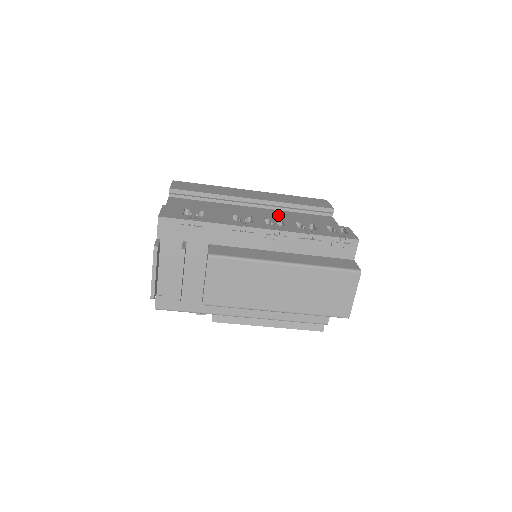
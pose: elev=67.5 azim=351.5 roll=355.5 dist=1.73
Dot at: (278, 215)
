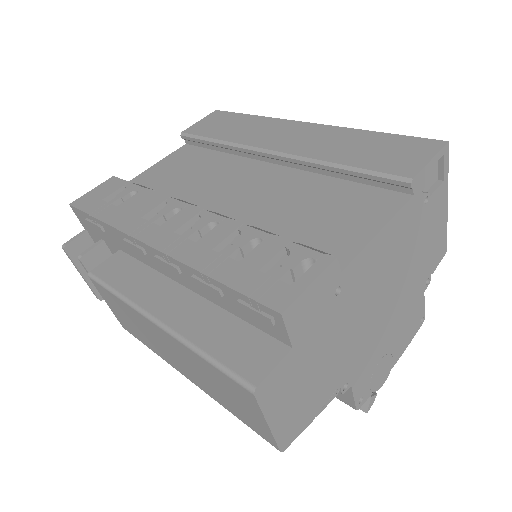
Dot at: (286, 189)
